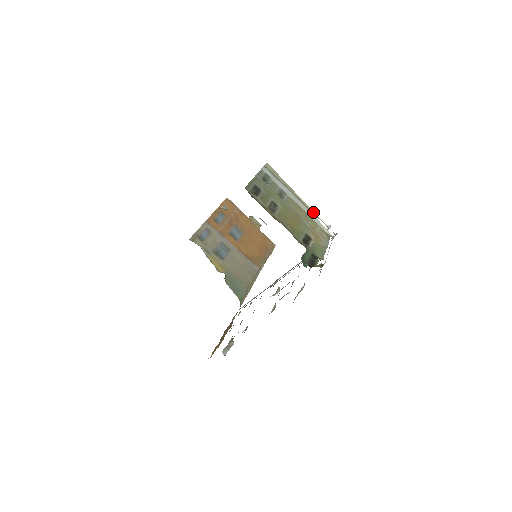
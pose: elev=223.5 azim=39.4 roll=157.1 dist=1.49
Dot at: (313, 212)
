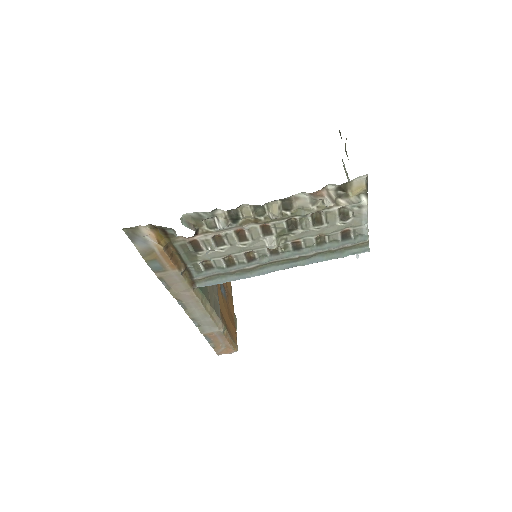
Dot at: occluded
